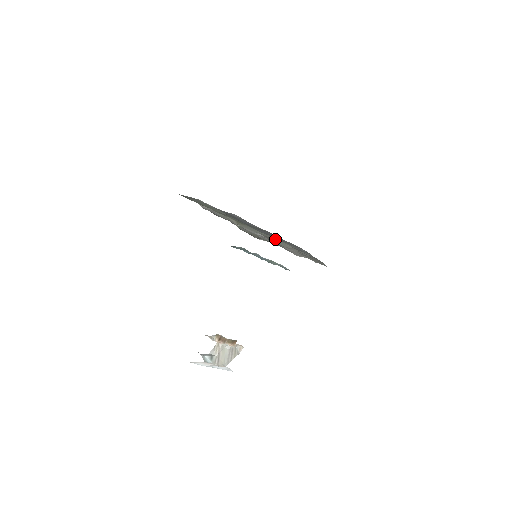
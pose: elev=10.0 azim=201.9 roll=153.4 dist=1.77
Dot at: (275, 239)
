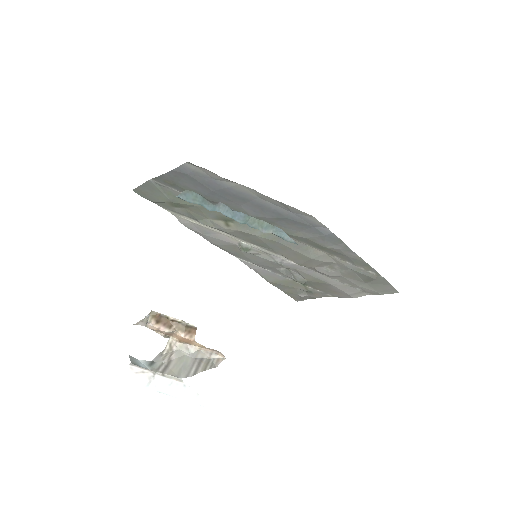
Dot at: (289, 243)
